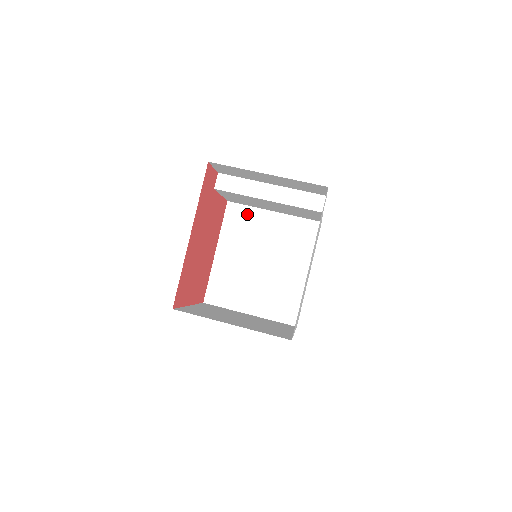
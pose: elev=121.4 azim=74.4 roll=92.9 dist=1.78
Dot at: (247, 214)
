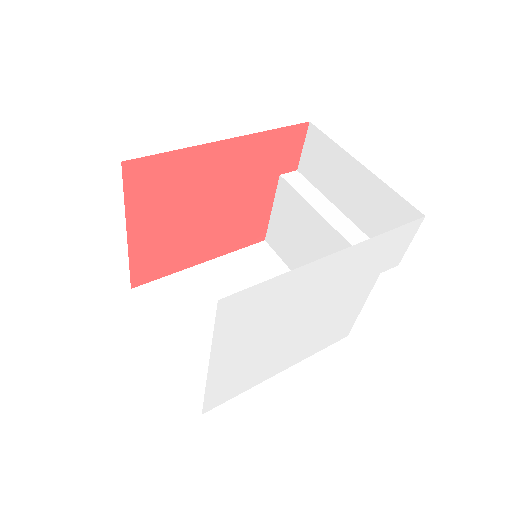
Dot at: (272, 264)
